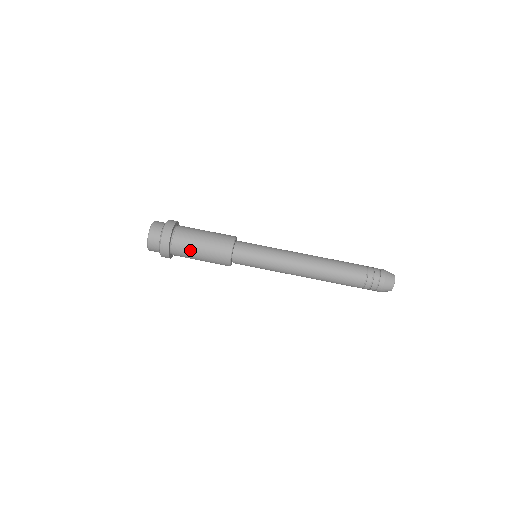
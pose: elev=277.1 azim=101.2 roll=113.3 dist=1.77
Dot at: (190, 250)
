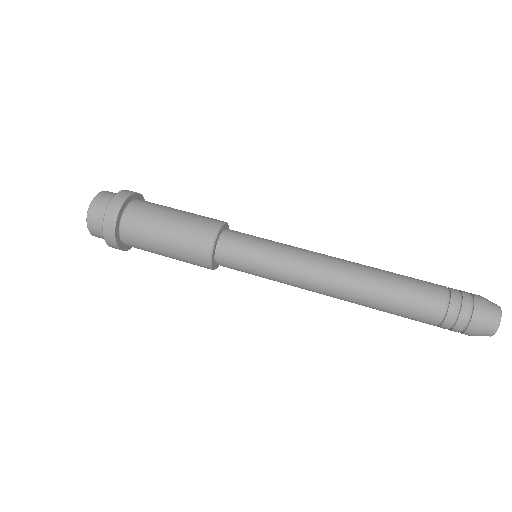
Dot at: (159, 210)
